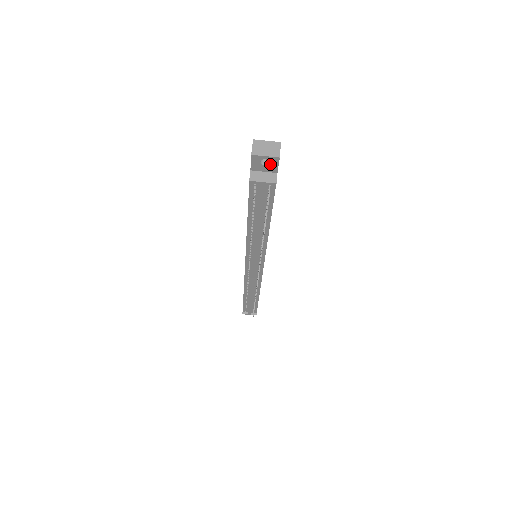
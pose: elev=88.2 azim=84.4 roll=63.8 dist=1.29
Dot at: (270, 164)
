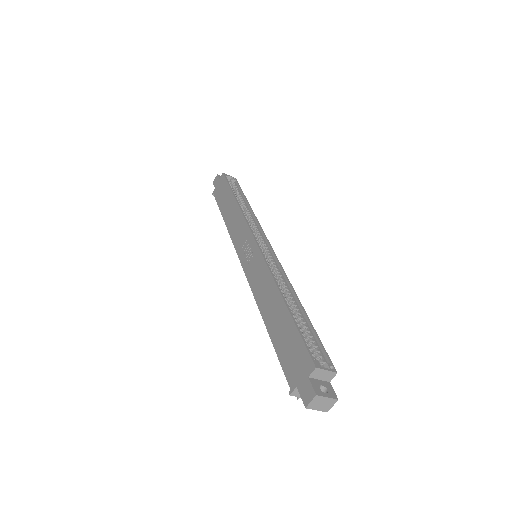
Dot at: occluded
